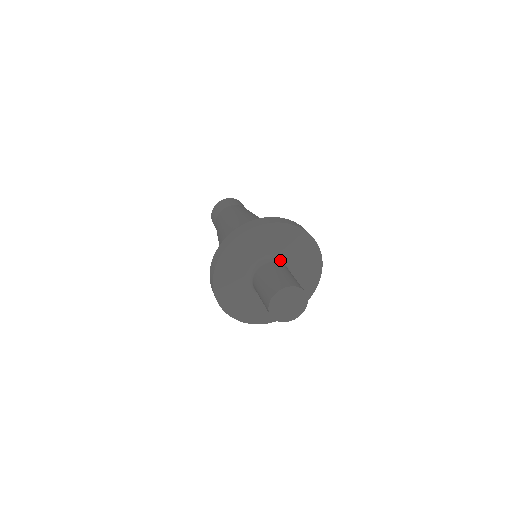
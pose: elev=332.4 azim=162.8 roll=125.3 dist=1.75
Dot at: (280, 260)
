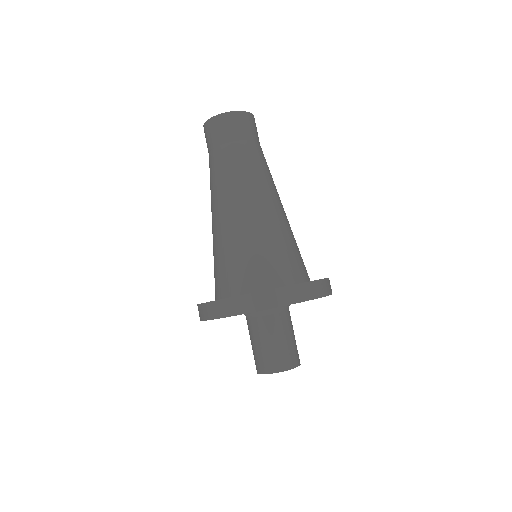
Dot at: (266, 311)
